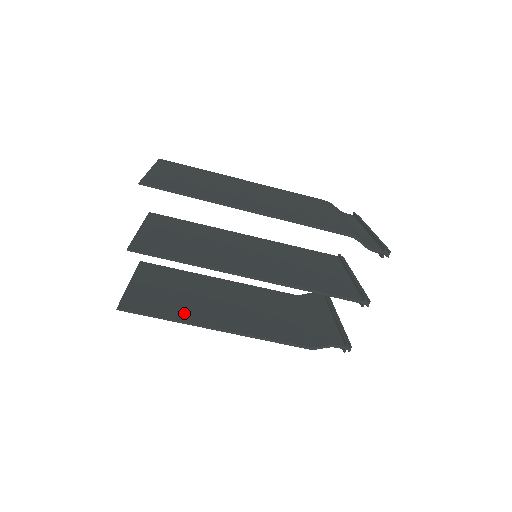
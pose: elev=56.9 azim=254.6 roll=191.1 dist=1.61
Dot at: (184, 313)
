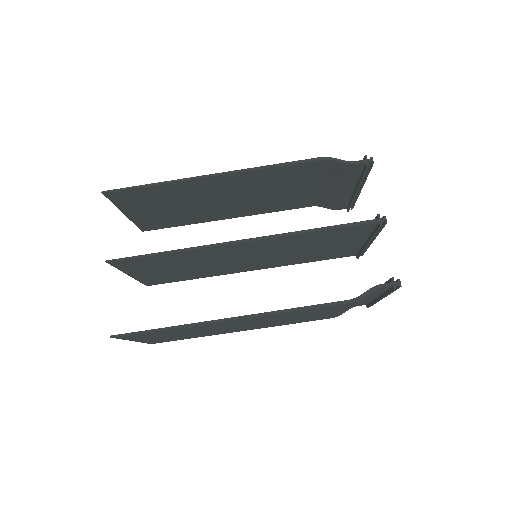
Dot at: occluded
